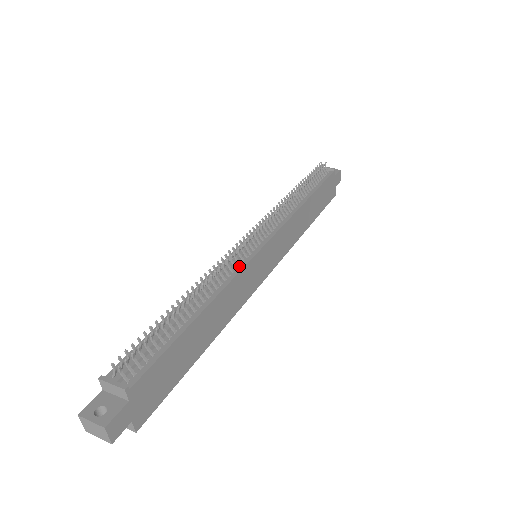
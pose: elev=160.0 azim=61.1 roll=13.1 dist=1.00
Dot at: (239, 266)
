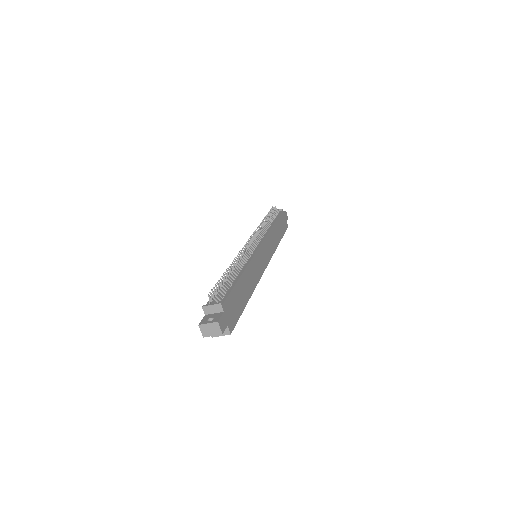
Dot at: (251, 256)
